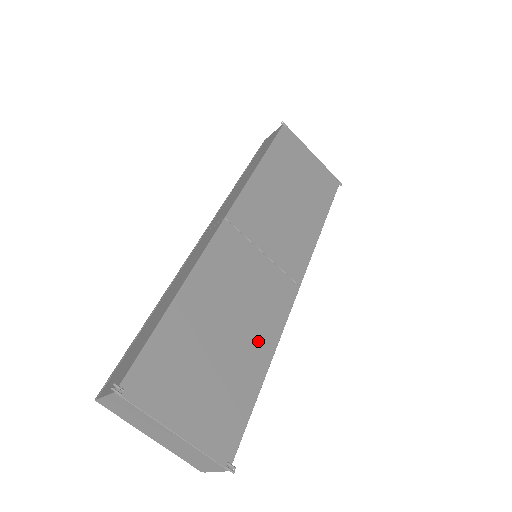
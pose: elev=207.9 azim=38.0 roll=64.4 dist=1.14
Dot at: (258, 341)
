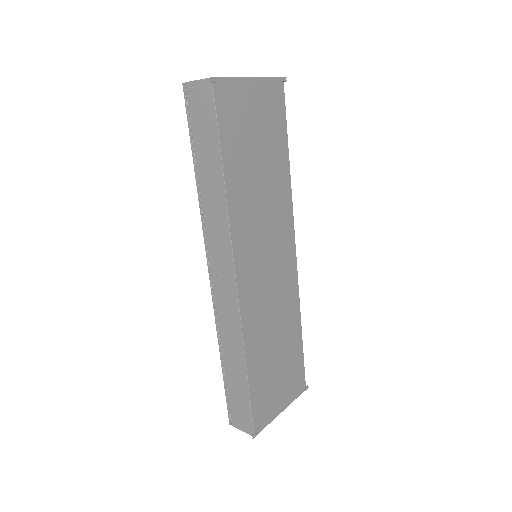
Dot at: (291, 323)
